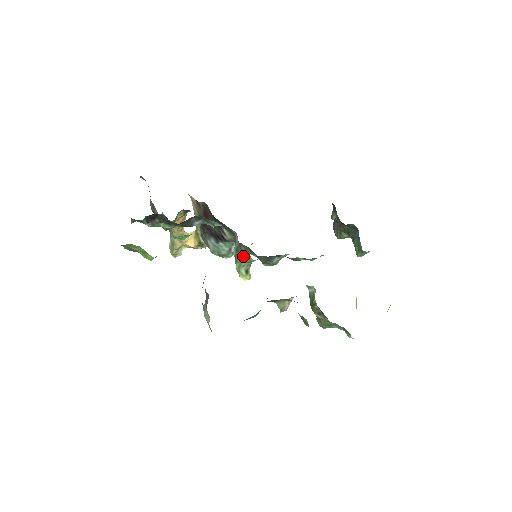
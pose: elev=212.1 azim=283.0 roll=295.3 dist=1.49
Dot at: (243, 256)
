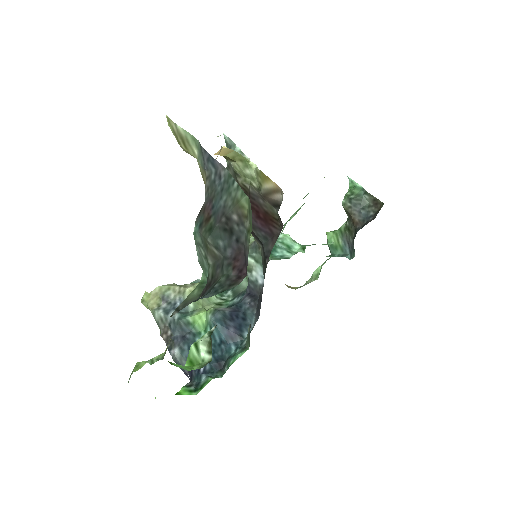
Dot at: occluded
